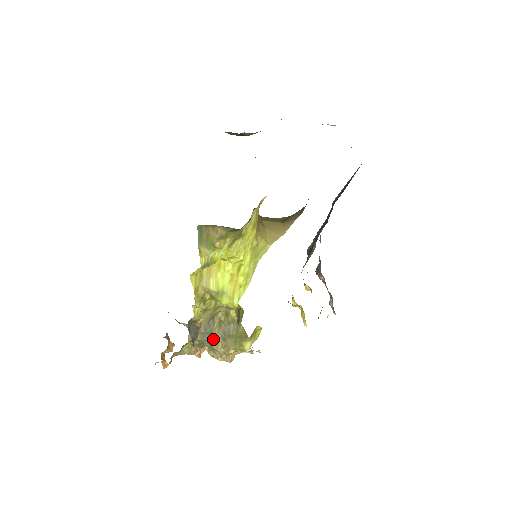
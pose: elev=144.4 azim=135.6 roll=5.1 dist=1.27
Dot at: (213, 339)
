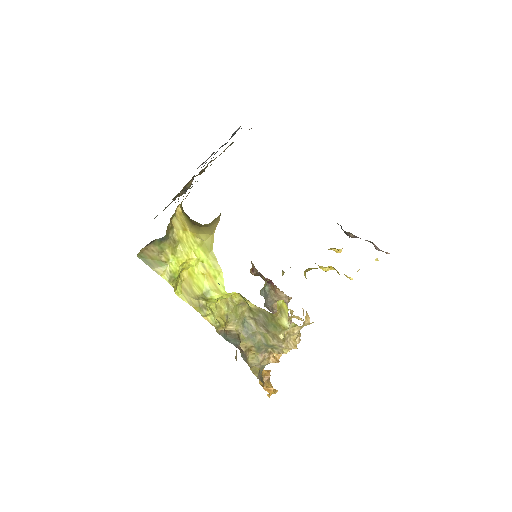
Dot at: (263, 338)
